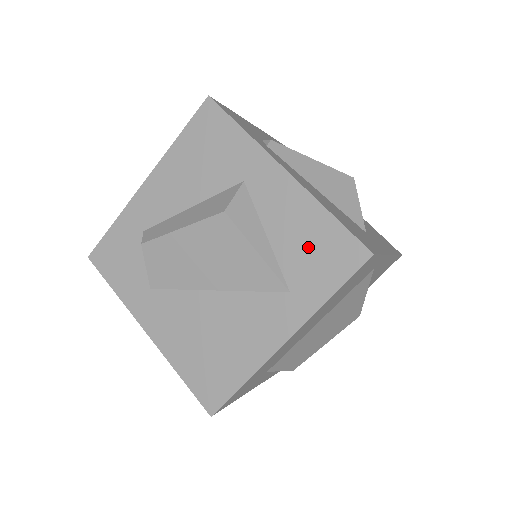
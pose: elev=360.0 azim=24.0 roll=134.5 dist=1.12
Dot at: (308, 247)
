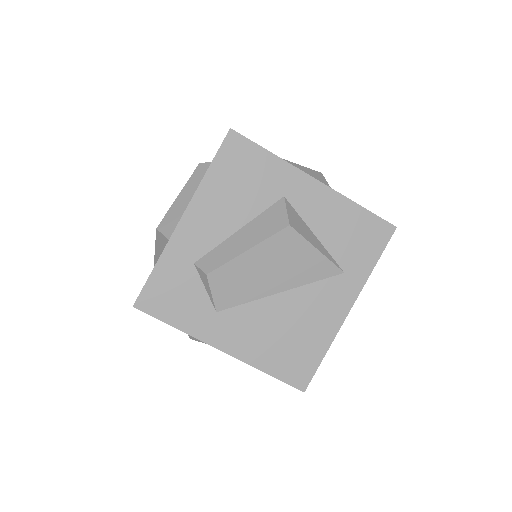
Dot at: (350, 235)
